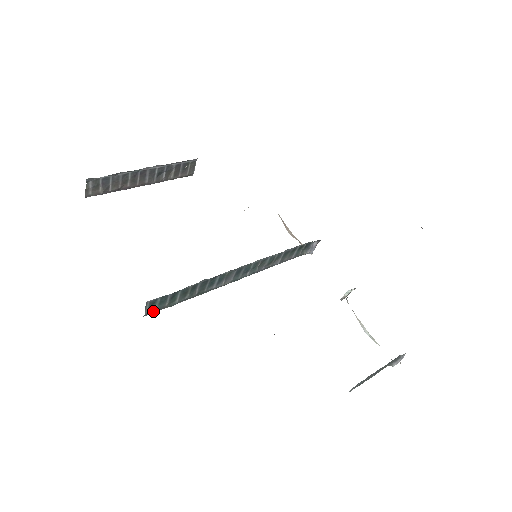
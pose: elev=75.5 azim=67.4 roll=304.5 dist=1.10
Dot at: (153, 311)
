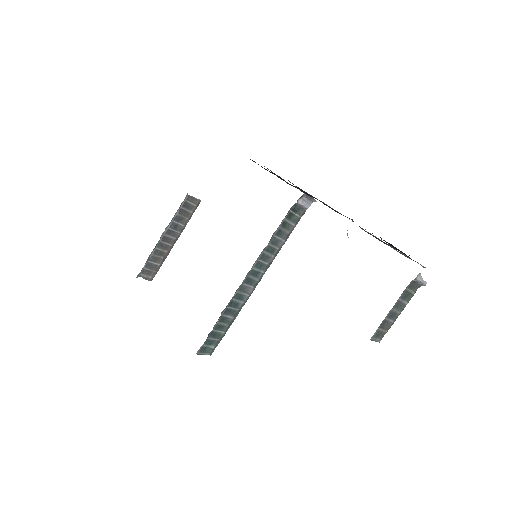
Dot at: (212, 350)
